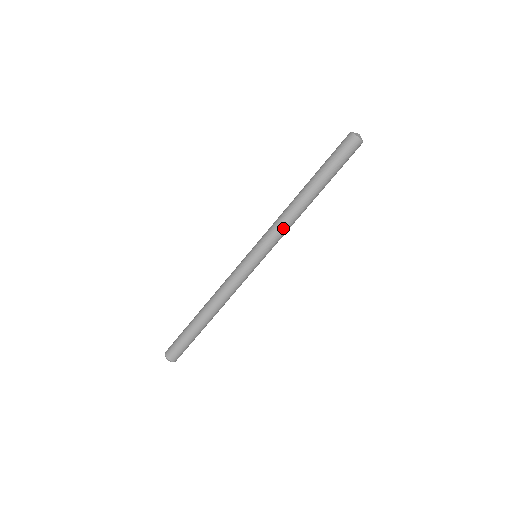
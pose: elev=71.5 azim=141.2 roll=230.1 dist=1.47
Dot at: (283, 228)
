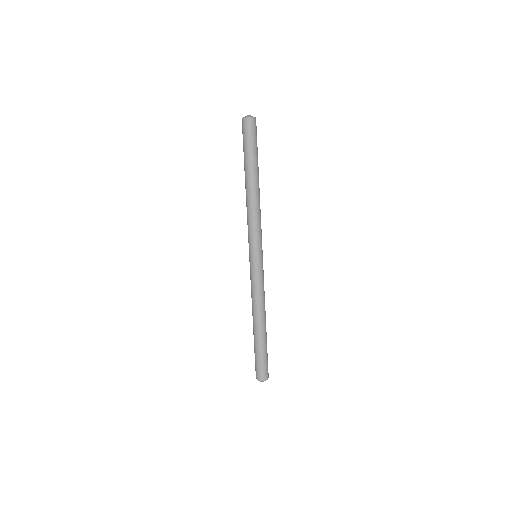
Dot at: (250, 221)
